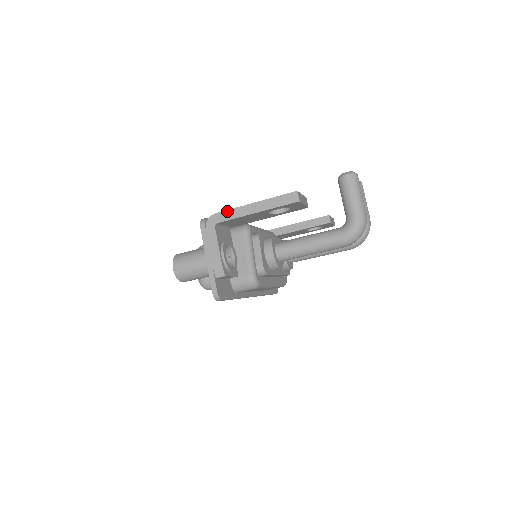
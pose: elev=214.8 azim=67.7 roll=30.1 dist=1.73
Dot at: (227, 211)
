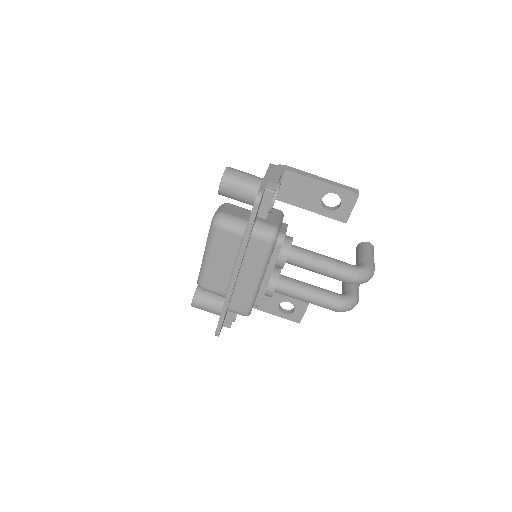
Dot at: (298, 170)
